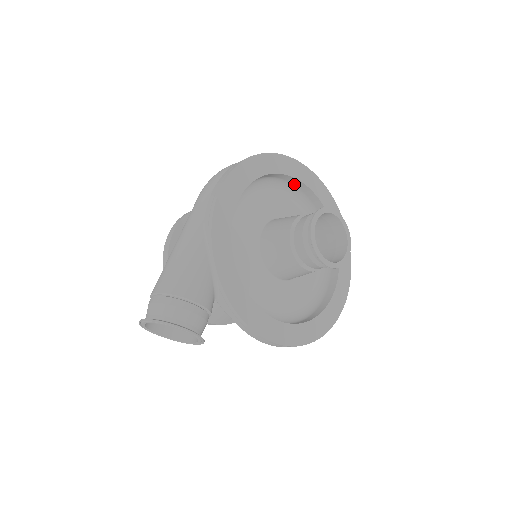
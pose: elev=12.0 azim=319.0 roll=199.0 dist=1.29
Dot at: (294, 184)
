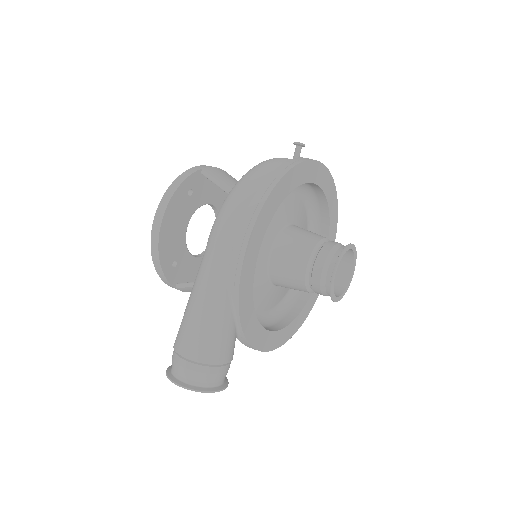
Dot at: occluded
